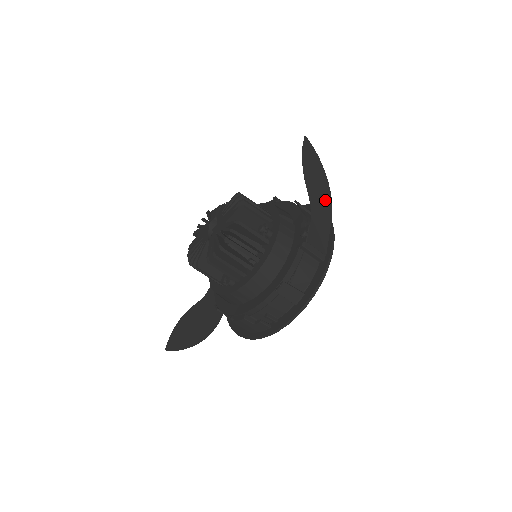
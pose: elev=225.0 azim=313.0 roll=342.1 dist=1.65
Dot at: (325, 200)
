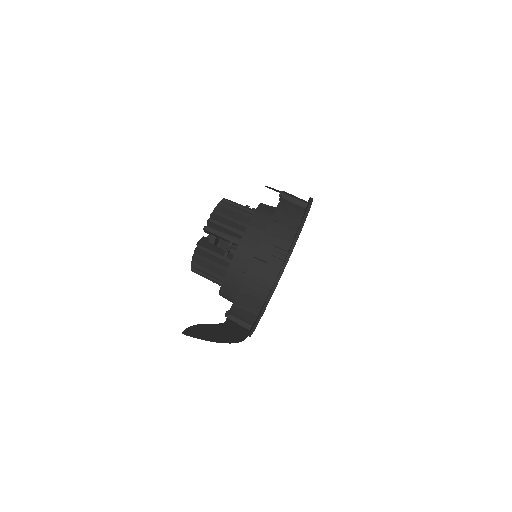
Dot at: occluded
